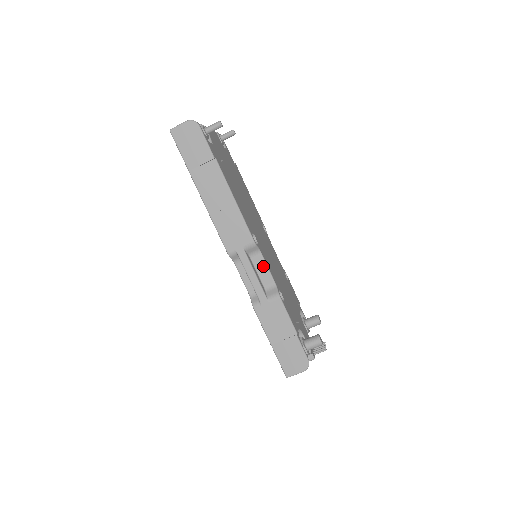
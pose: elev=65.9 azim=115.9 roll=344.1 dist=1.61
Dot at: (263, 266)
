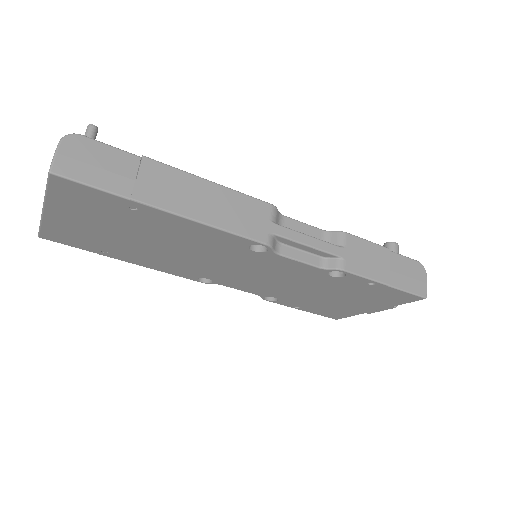
Dot at: (299, 226)
